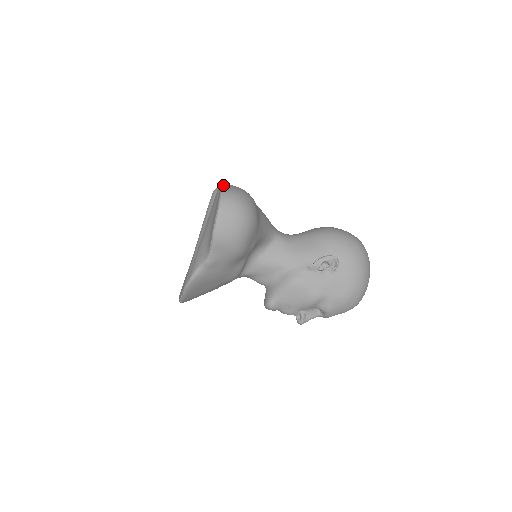
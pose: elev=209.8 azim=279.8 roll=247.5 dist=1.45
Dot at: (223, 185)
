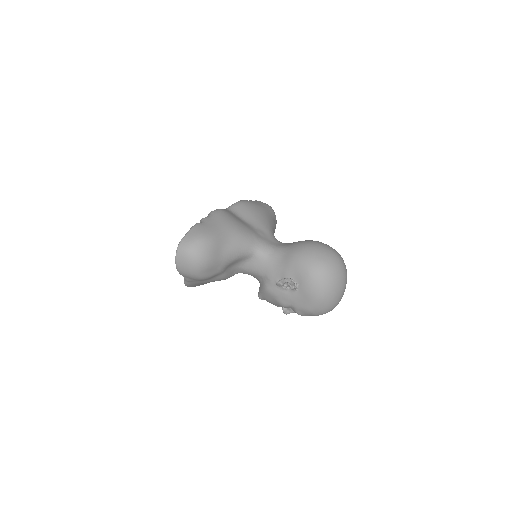
Dot at: (188, 231)
